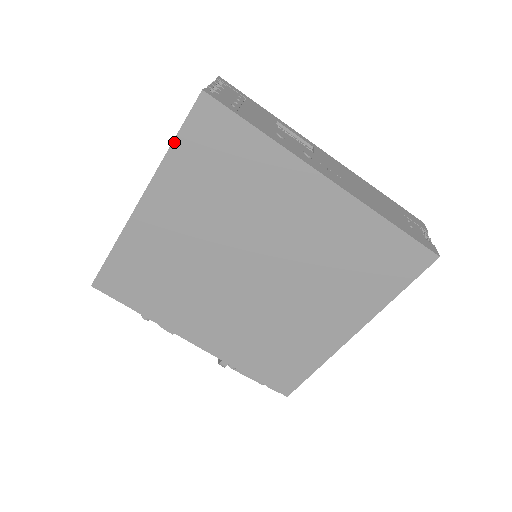
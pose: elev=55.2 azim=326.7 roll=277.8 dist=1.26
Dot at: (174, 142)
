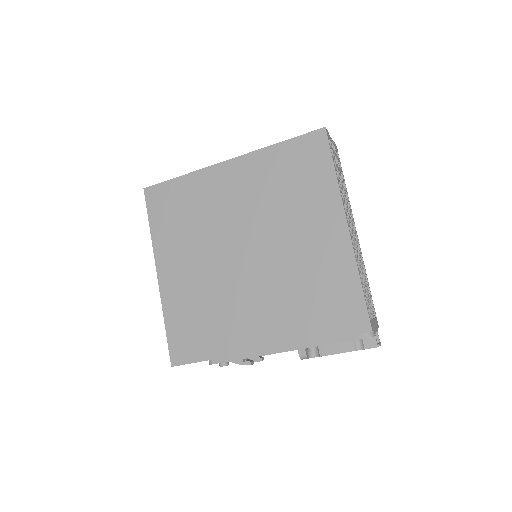
Dot at: (150, 224)
